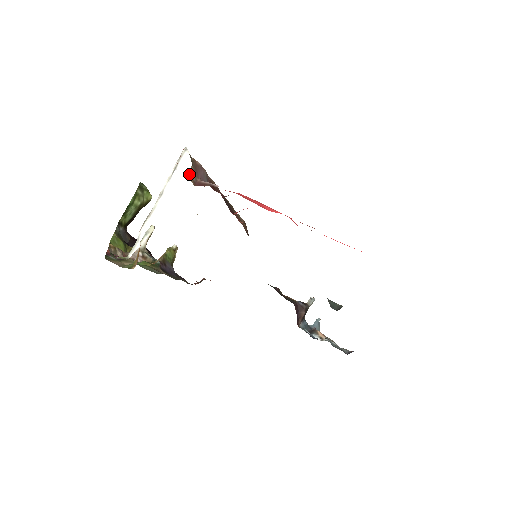
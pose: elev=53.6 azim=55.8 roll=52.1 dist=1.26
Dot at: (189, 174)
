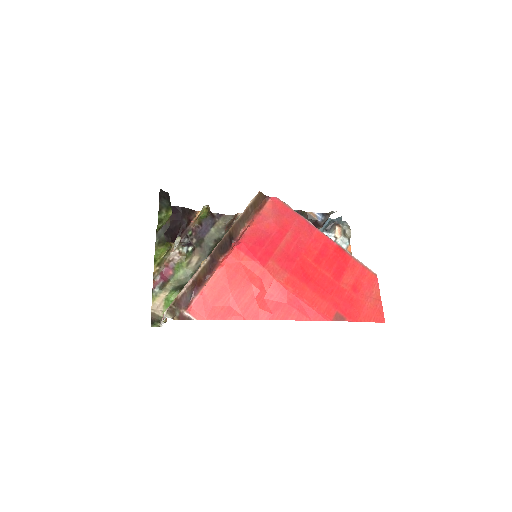
Dot at: (173, 319)
